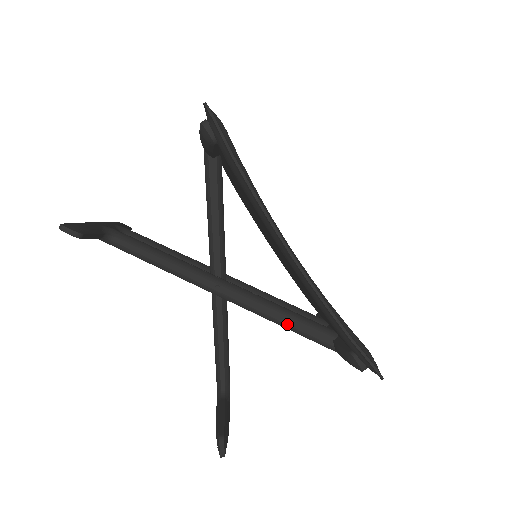
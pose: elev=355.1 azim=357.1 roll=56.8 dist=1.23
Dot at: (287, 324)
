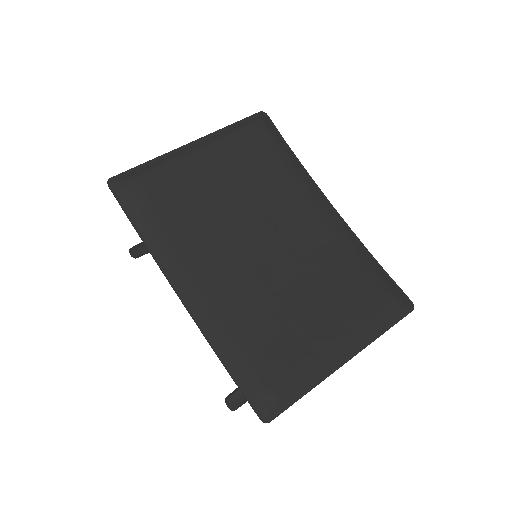
Dot at: occluded
